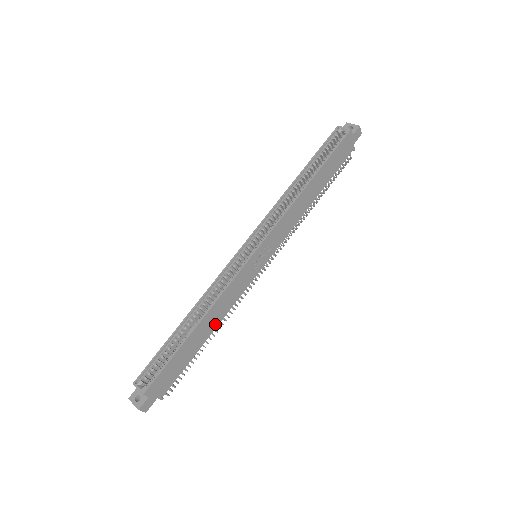
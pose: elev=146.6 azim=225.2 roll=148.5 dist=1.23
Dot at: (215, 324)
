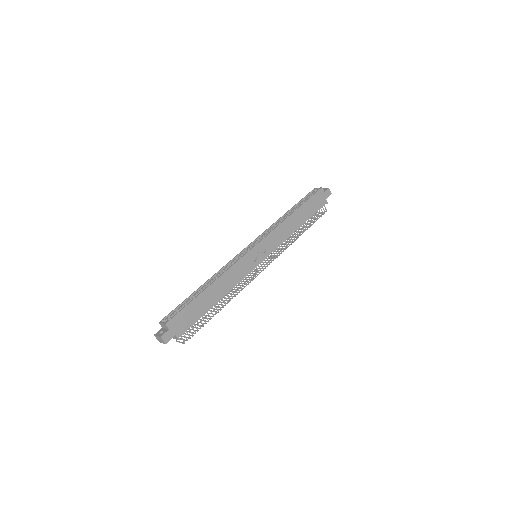
Dot at: (223, 293)
